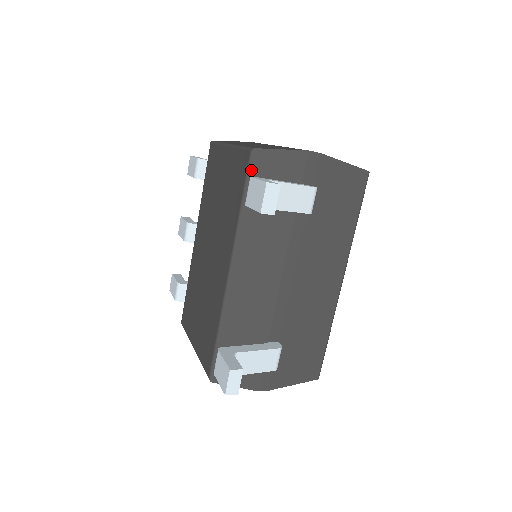
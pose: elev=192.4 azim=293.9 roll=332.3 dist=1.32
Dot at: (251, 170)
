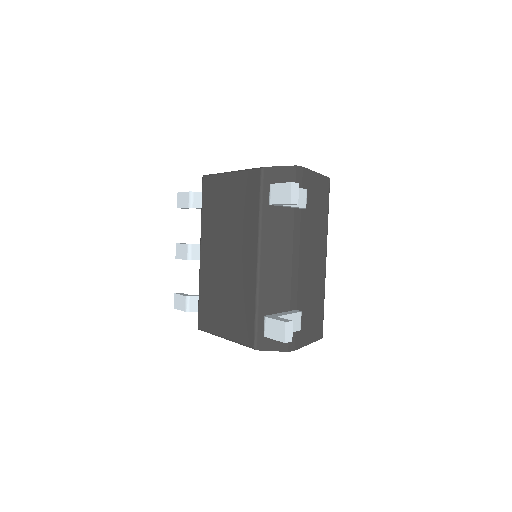
Dot at: (263, 182)
